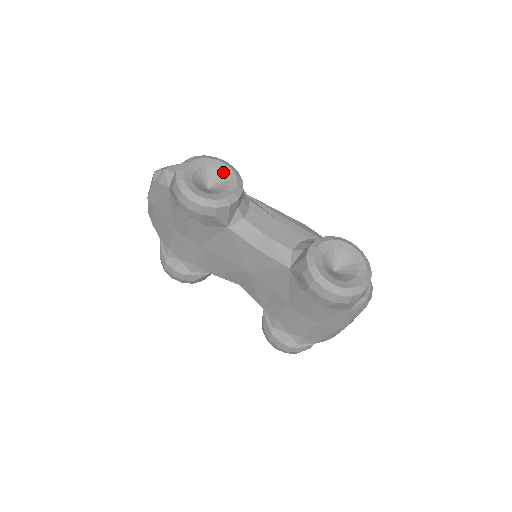
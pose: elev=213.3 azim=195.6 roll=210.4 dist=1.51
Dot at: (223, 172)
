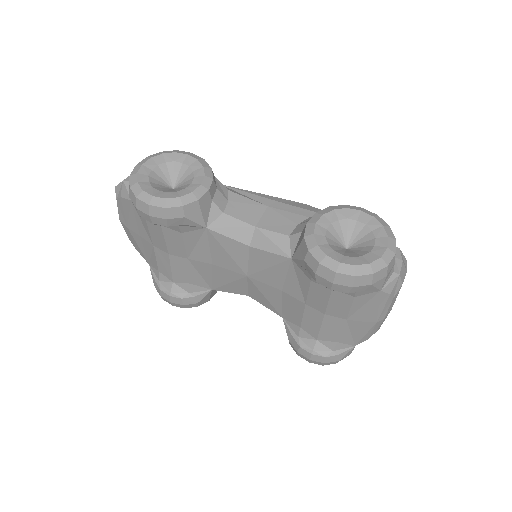
Dot at: (186, 164)
